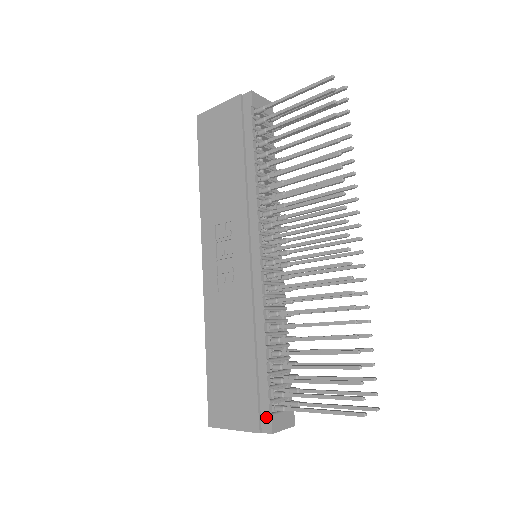
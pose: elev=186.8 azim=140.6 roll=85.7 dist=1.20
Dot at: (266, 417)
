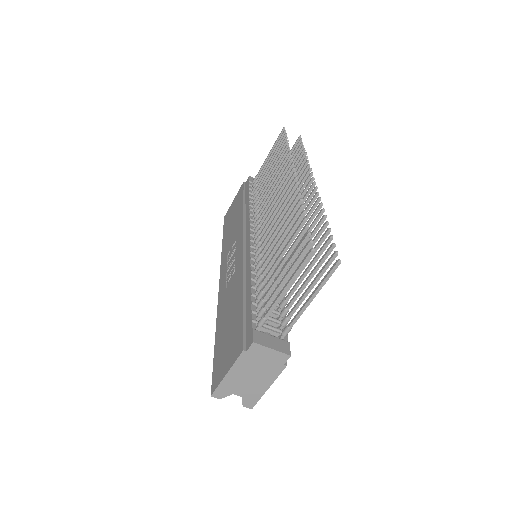
Dot at: (249, 334)
